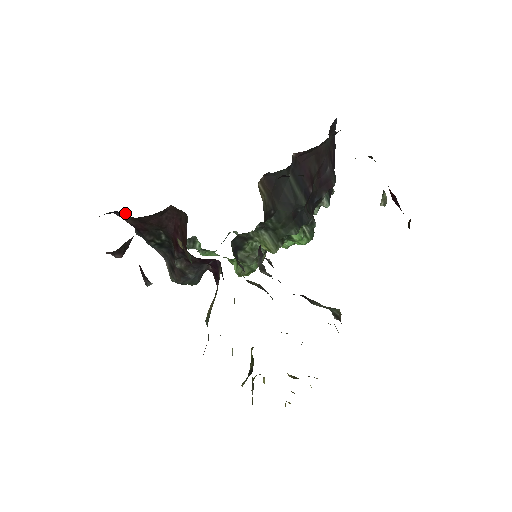
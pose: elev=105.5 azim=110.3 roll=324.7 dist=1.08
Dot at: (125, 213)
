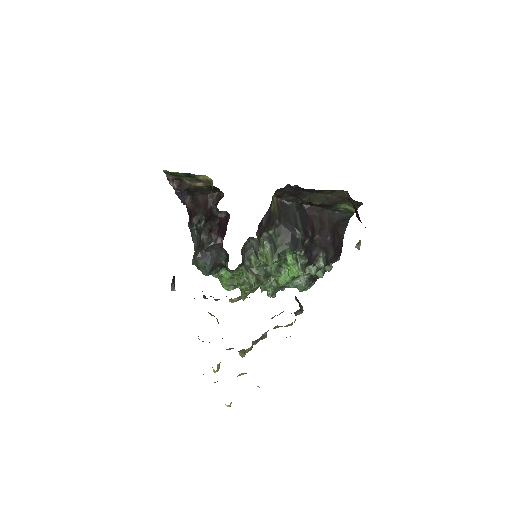
Dot at: (190, 196)
